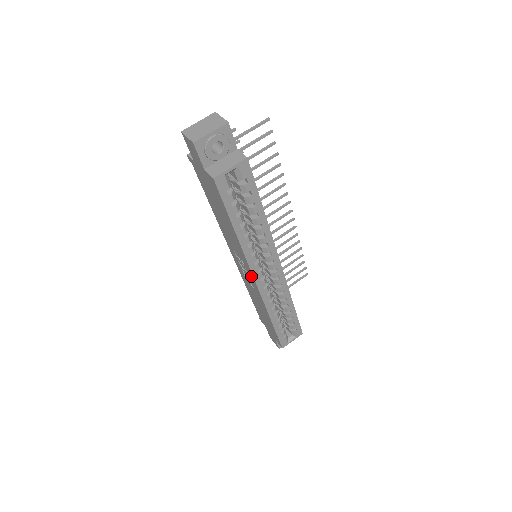
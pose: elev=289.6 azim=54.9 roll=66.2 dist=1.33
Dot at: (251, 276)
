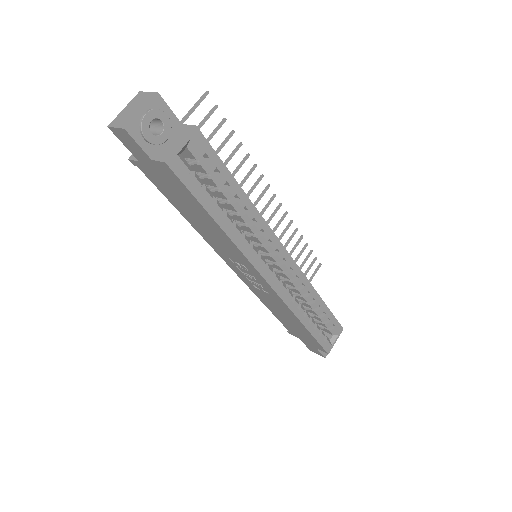
Dot at: (259, 277)
